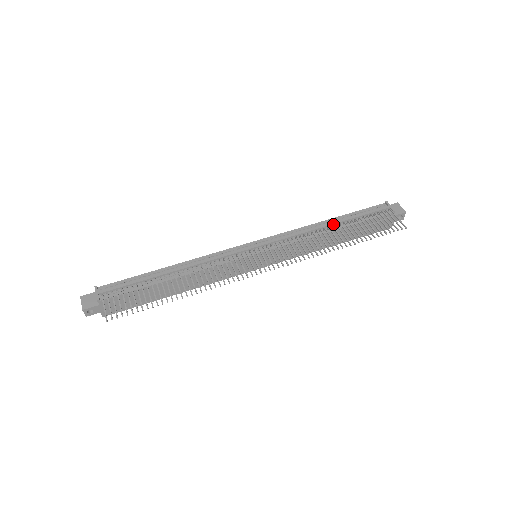
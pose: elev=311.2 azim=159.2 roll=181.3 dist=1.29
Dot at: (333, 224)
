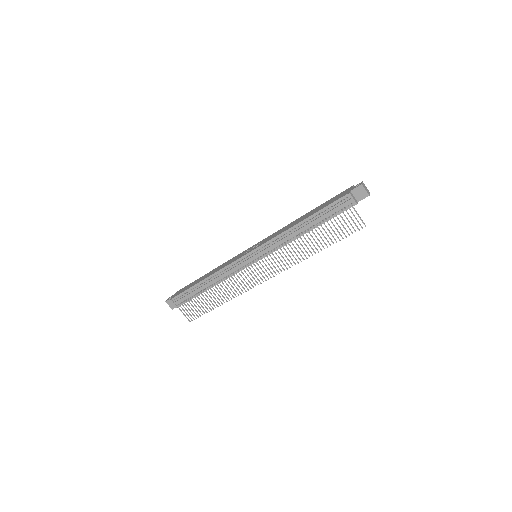
Dot at: (305, 228)
